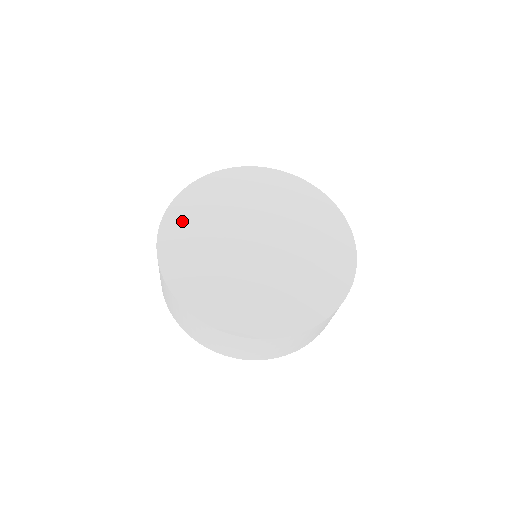
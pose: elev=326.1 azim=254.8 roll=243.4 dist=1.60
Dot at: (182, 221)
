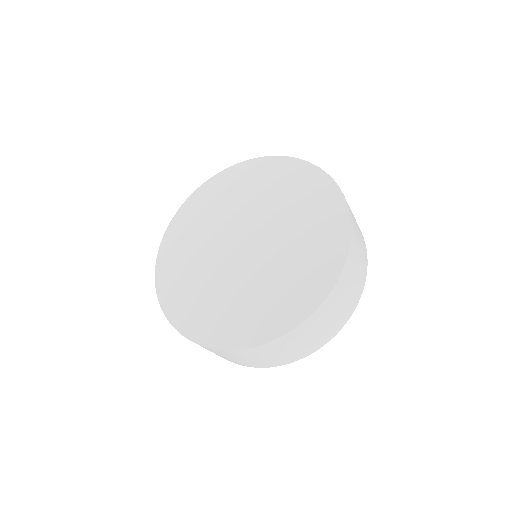
Dot at: (173, 284)
